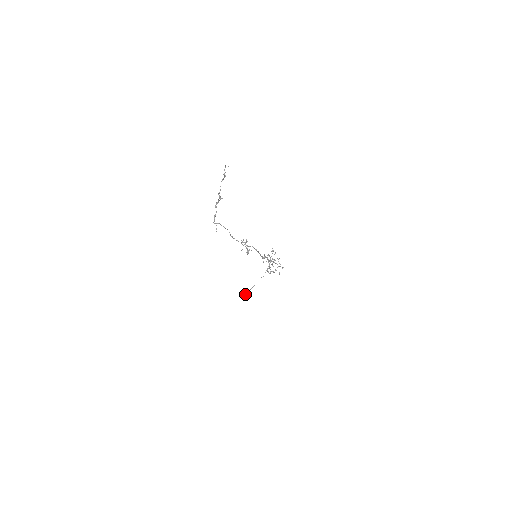
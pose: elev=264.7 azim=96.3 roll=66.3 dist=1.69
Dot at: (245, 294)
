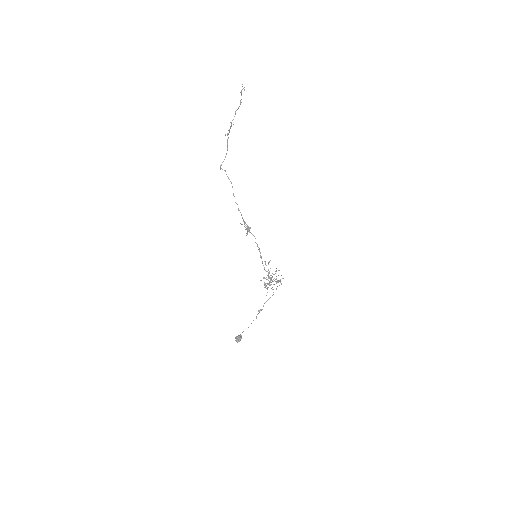
Dot at: (236, 336)
